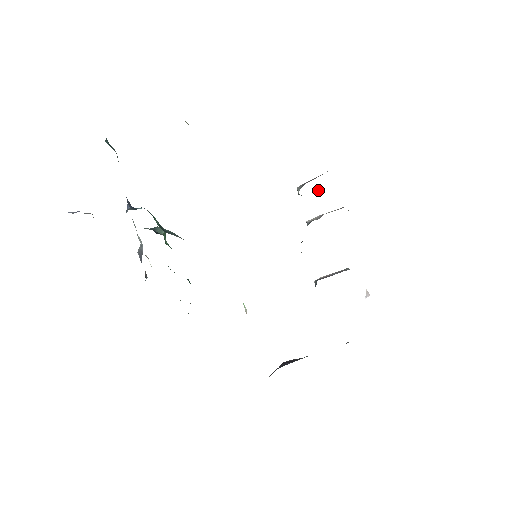
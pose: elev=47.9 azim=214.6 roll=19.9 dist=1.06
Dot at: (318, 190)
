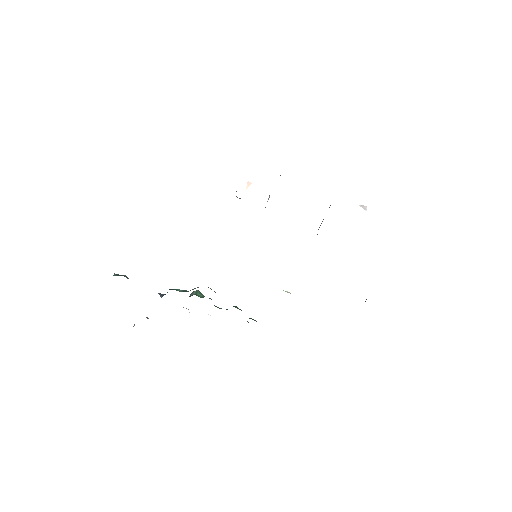
Dot at: (247, 185)
